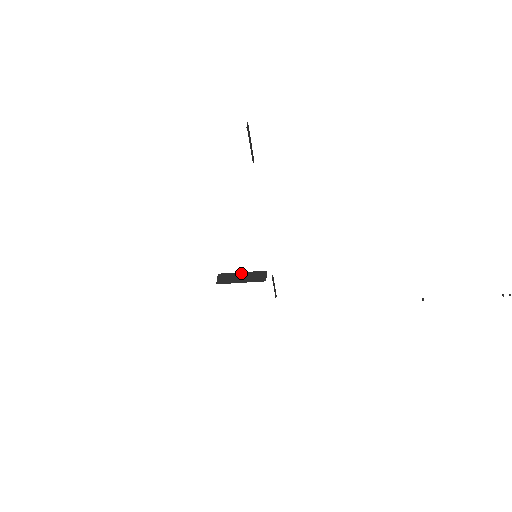
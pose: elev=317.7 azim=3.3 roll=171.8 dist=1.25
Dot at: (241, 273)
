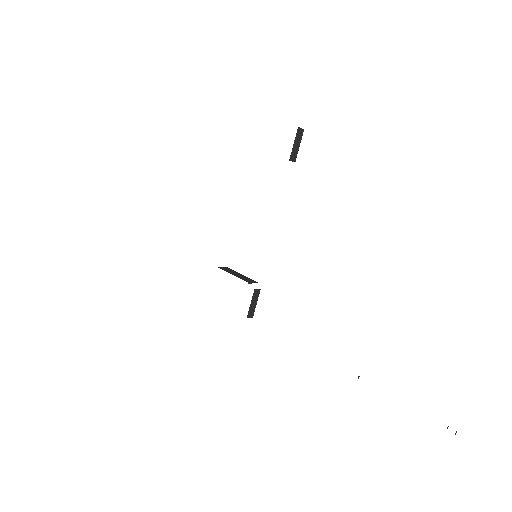
Dot at: (240, 274)
